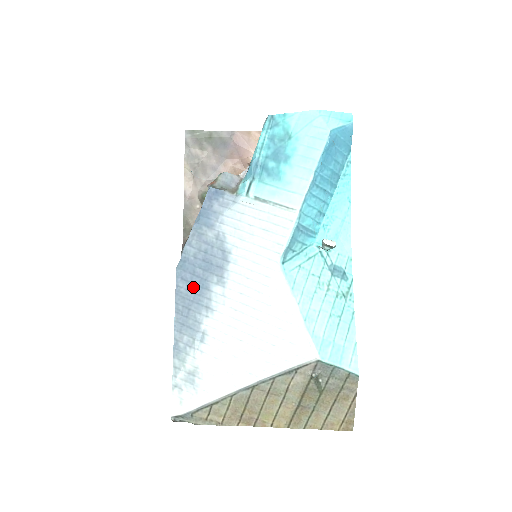
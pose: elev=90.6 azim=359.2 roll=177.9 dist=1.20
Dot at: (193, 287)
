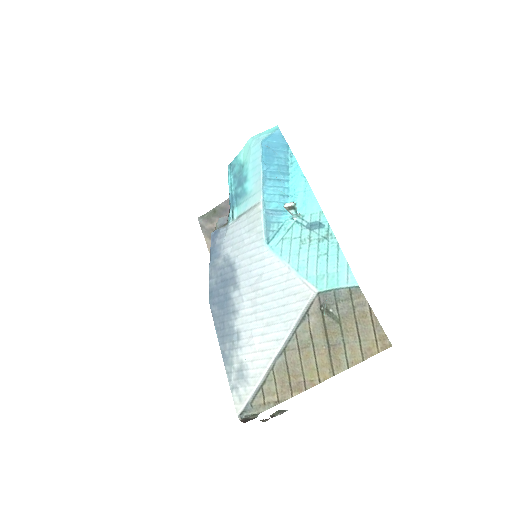
Dot at: (221, 305)
